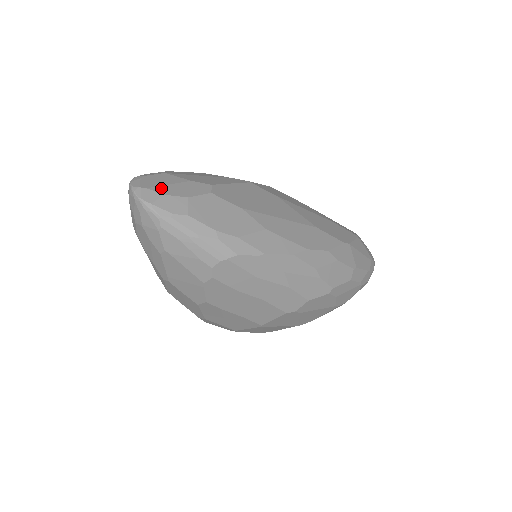
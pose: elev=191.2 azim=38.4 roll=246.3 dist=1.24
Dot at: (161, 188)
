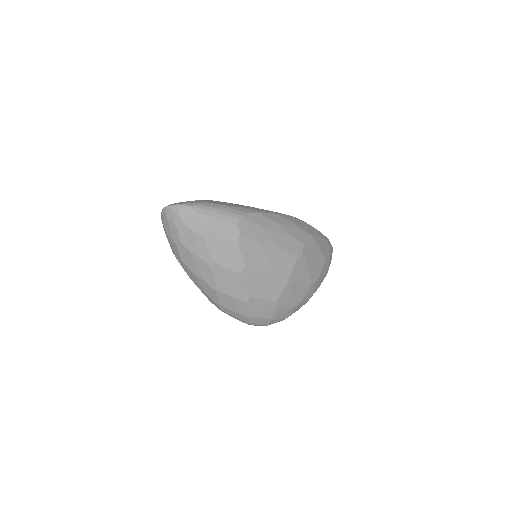
Dot at: occluded
